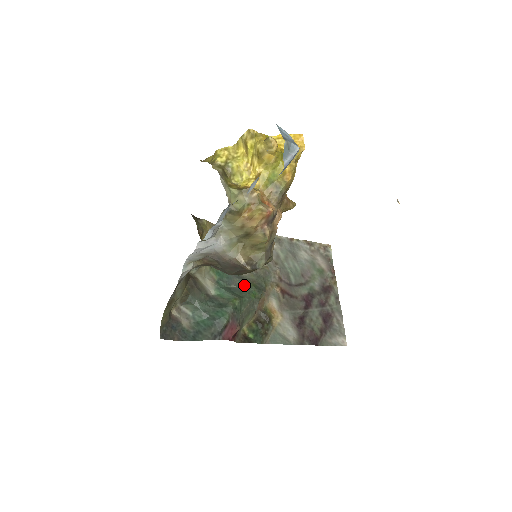
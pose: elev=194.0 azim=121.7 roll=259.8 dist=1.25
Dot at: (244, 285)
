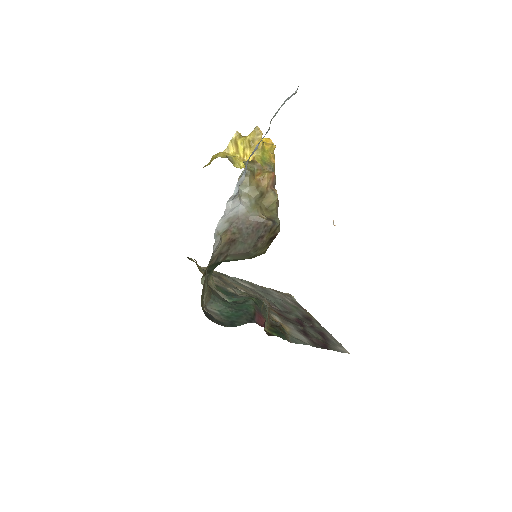
Dot at: occluded
